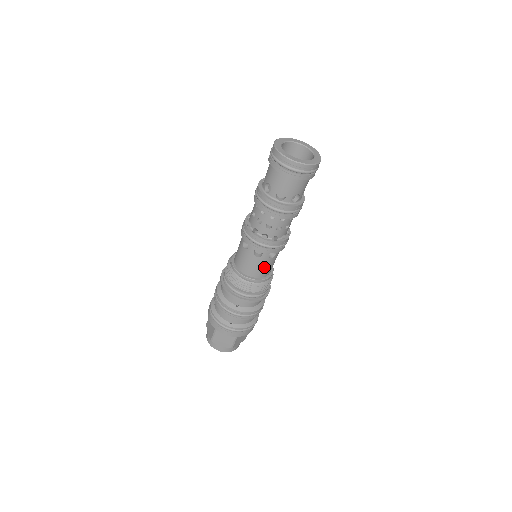
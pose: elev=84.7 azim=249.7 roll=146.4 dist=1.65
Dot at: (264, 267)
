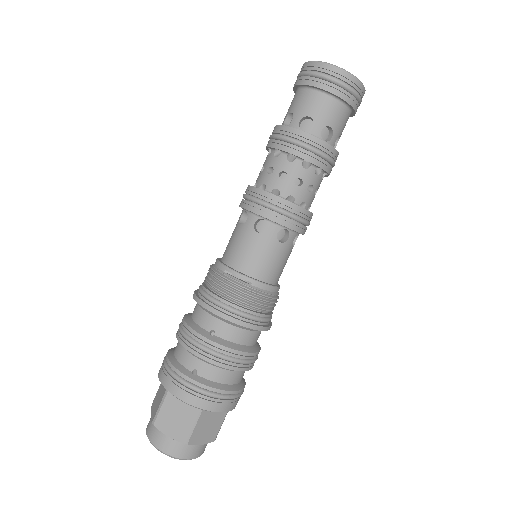
Dot at: (267, 258)
